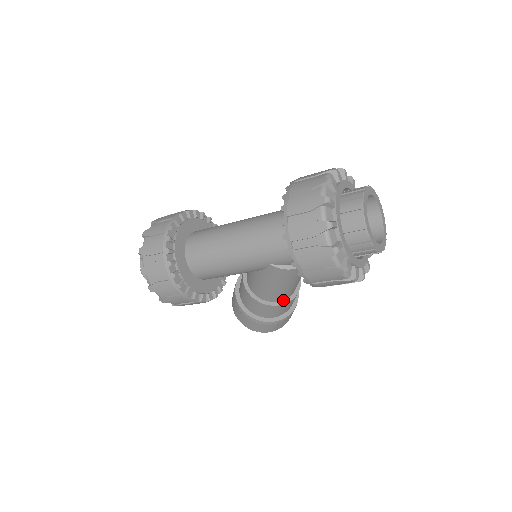
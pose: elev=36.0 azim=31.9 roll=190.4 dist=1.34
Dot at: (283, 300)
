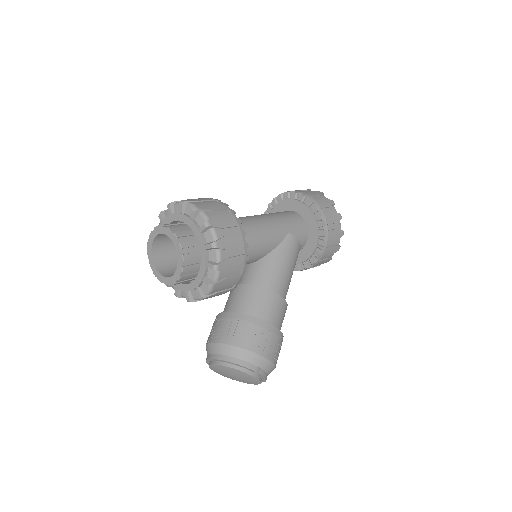
Dot at: occluded
